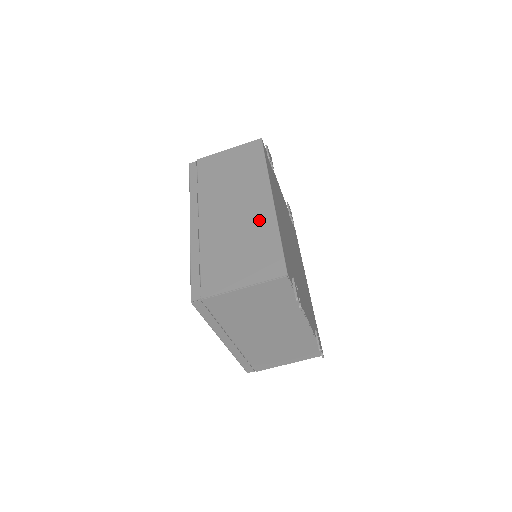
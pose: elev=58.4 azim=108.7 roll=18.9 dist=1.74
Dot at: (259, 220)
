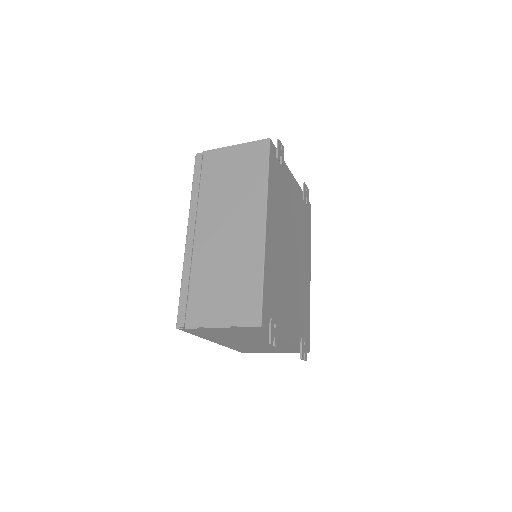
Dot at: (248, 251)
